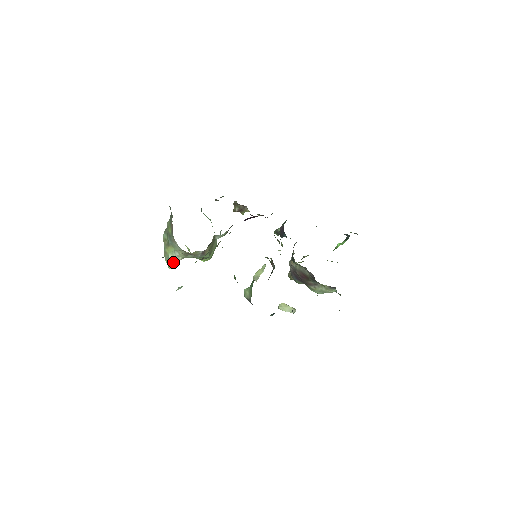
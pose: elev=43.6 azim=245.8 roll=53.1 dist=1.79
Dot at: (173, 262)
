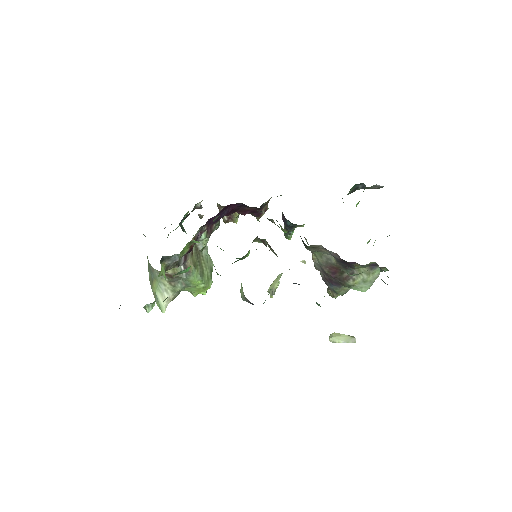
Dot at: (164, 302)
